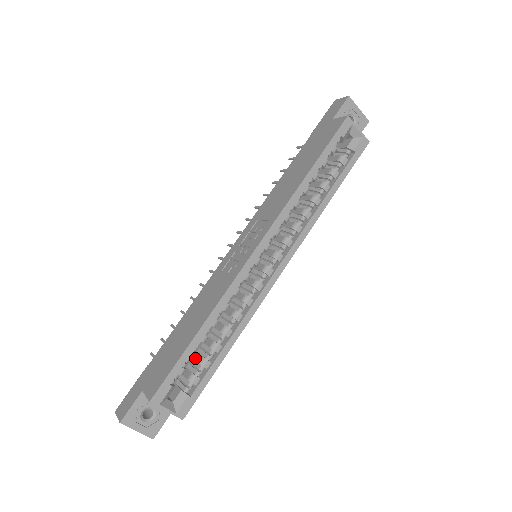
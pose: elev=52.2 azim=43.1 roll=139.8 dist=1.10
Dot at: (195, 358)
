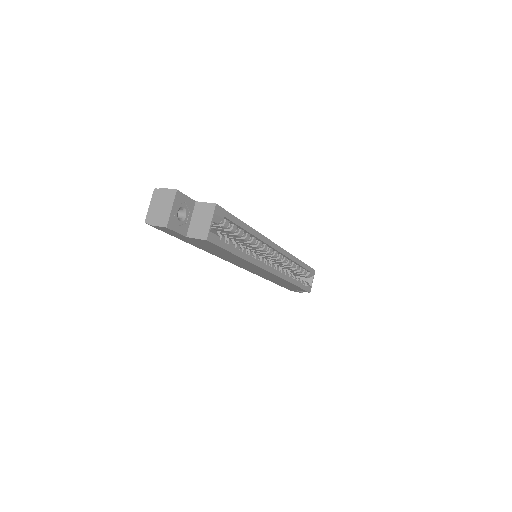
Dot at: occluded
